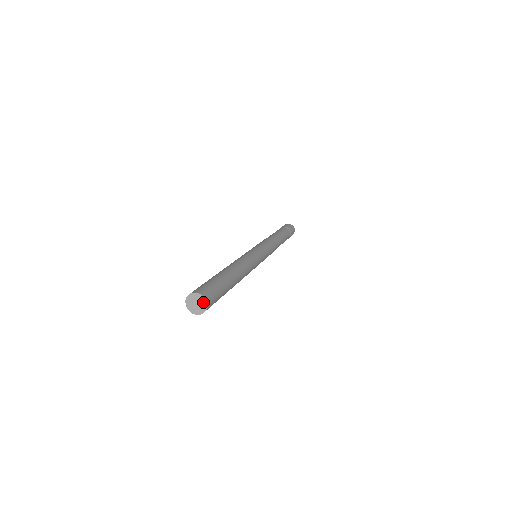
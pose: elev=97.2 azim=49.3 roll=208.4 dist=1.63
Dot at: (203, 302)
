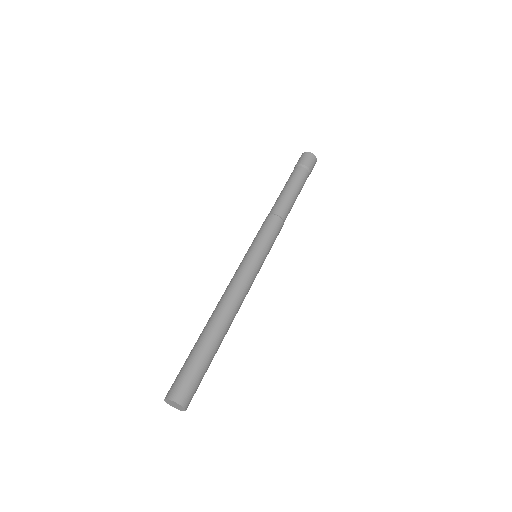
Dot at: (182, 409)
